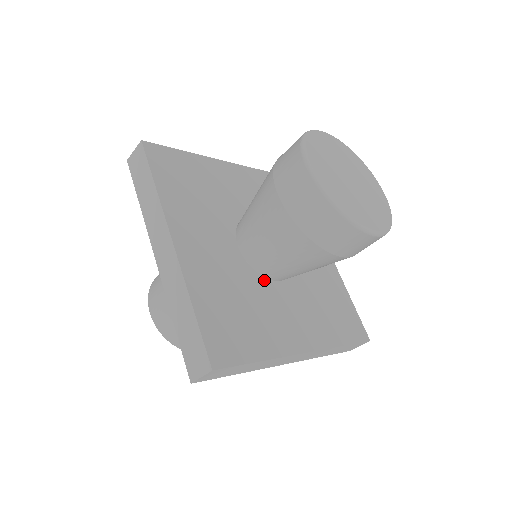
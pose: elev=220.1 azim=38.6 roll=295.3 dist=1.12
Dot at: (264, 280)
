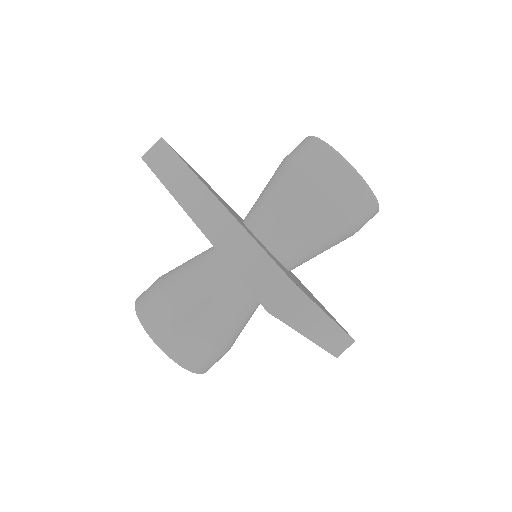
Dot at: (279, 262)
